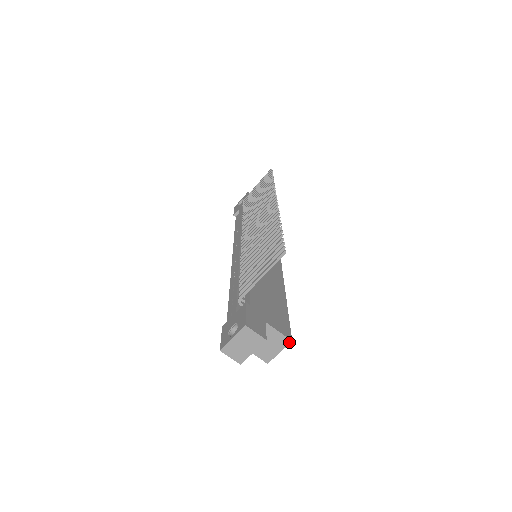
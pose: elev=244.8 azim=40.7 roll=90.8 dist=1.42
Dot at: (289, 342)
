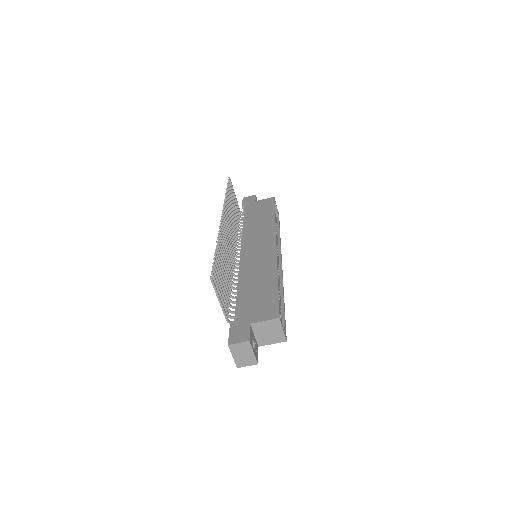
Dot at: (279, 320)
